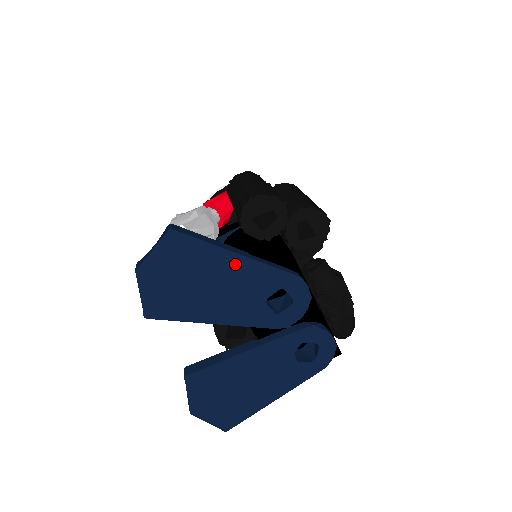
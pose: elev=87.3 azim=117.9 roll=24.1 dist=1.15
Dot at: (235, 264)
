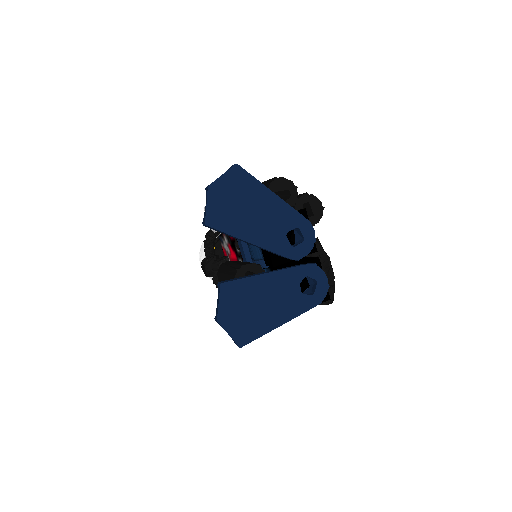
Dot at: (271, 200)
